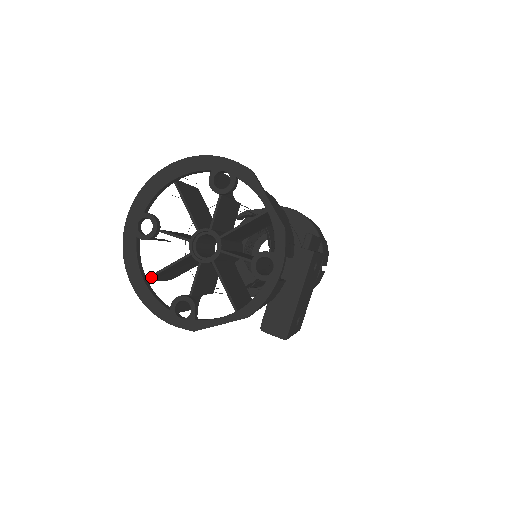
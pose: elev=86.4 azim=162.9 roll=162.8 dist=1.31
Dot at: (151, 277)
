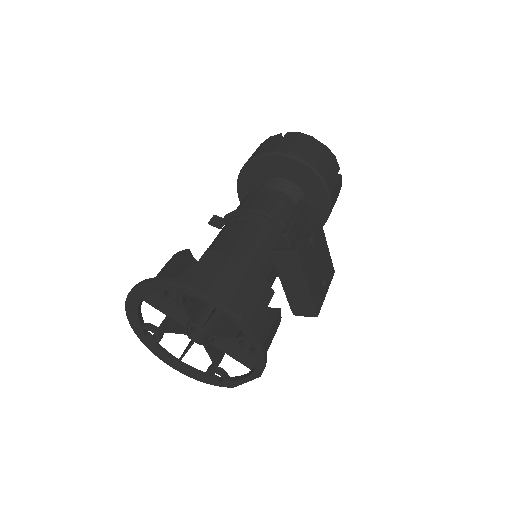
Dot at: occluded
